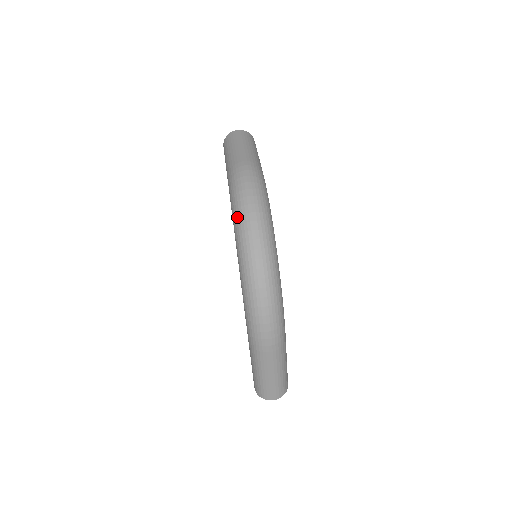
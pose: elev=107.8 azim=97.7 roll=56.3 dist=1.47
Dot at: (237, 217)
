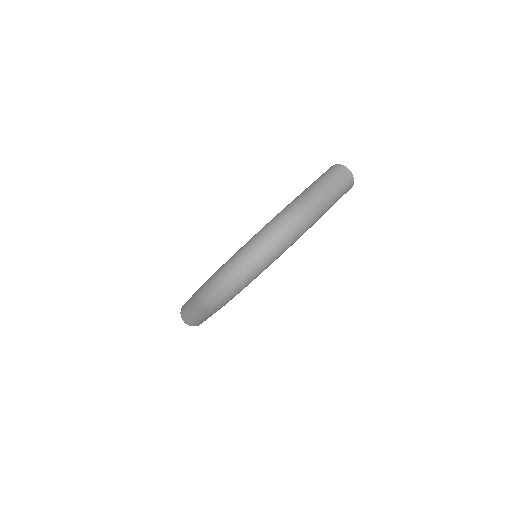
Dot at: (262, 233)
